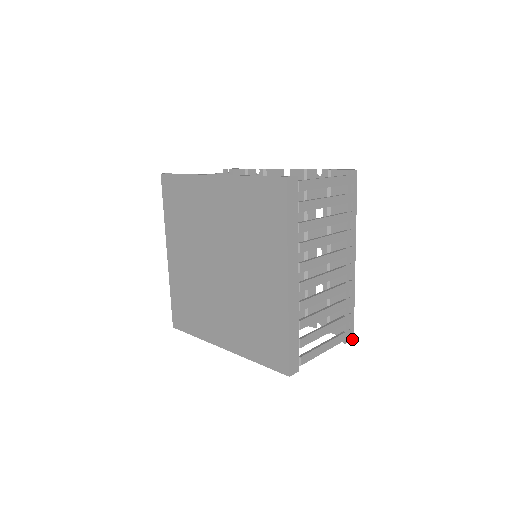
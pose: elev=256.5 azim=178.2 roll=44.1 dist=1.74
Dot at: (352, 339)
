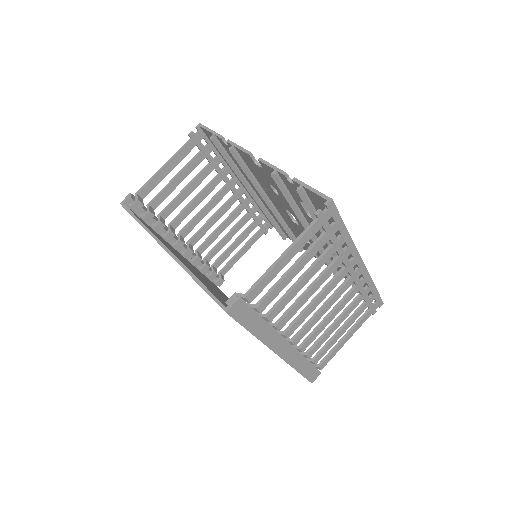
Dot at: (381, 305)
